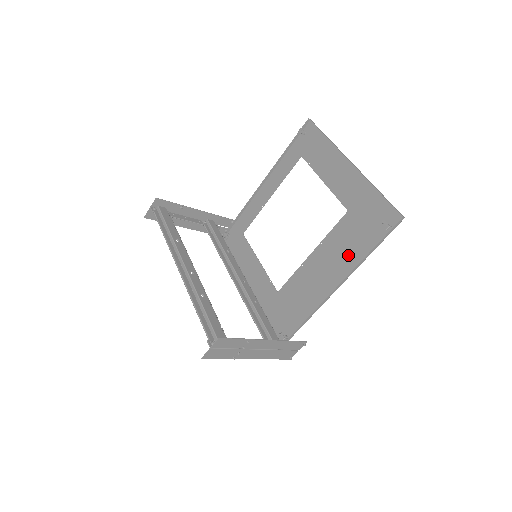
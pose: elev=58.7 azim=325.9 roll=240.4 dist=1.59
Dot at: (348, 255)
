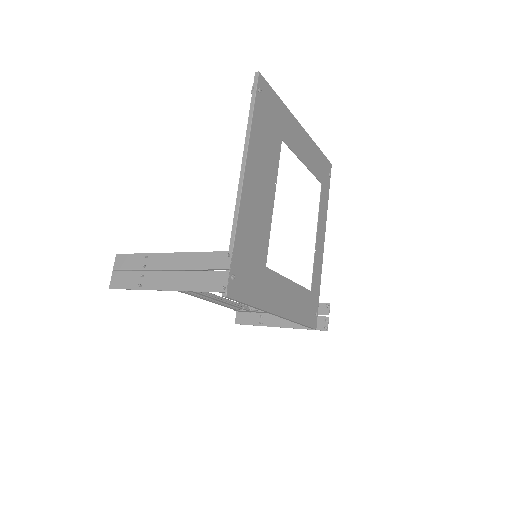
Dot at: (259, 149)
